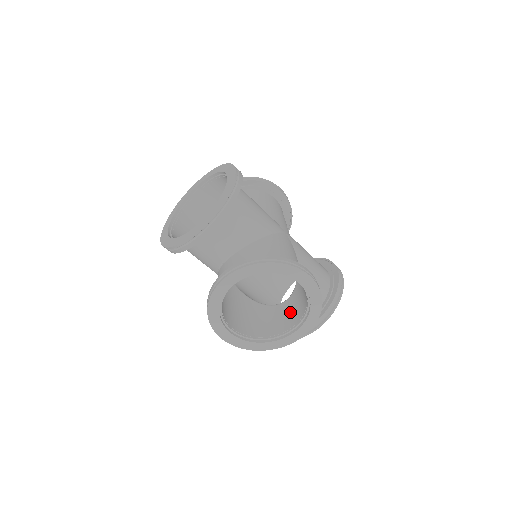
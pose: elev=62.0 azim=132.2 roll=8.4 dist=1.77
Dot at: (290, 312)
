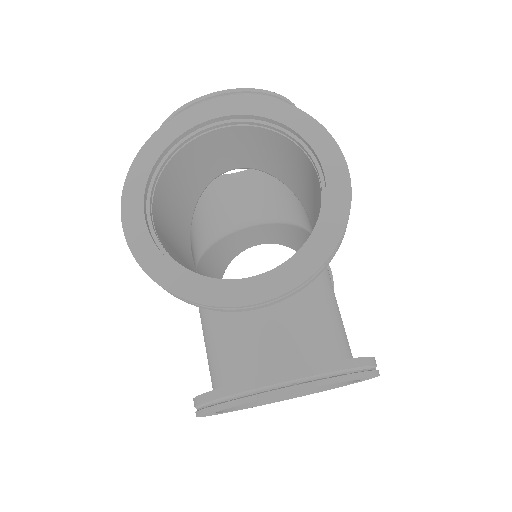
Dot at: occluded
